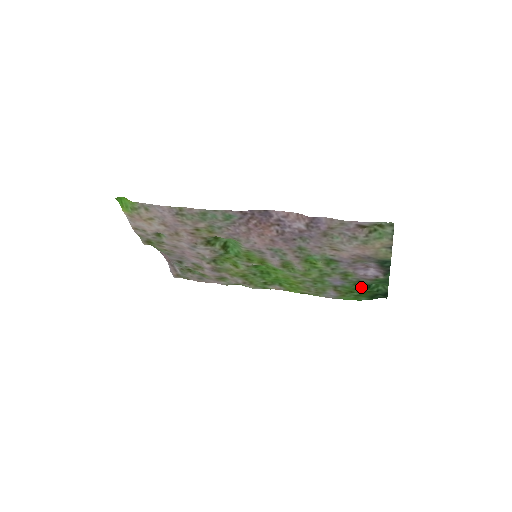
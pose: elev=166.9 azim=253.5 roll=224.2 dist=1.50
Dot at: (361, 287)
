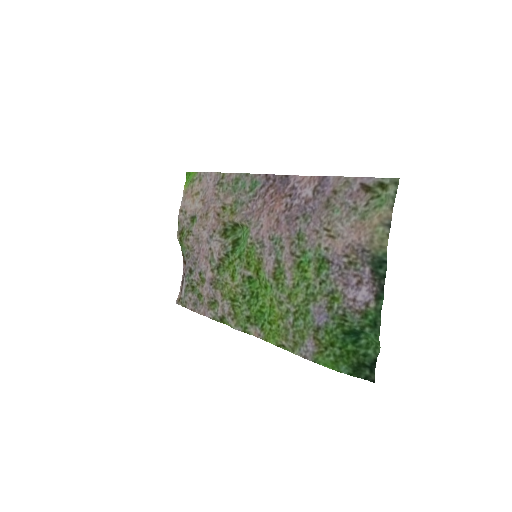
Dot at: (346, 337)
